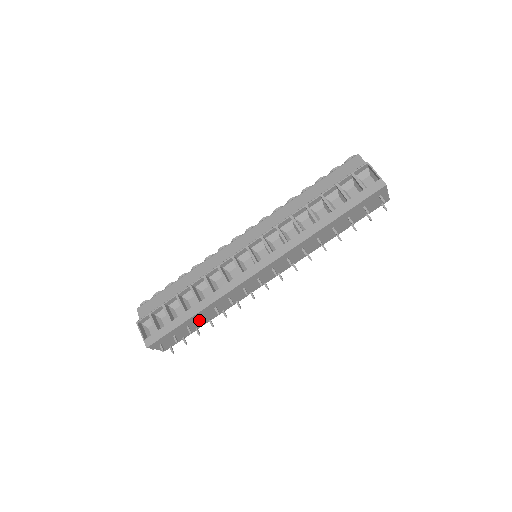
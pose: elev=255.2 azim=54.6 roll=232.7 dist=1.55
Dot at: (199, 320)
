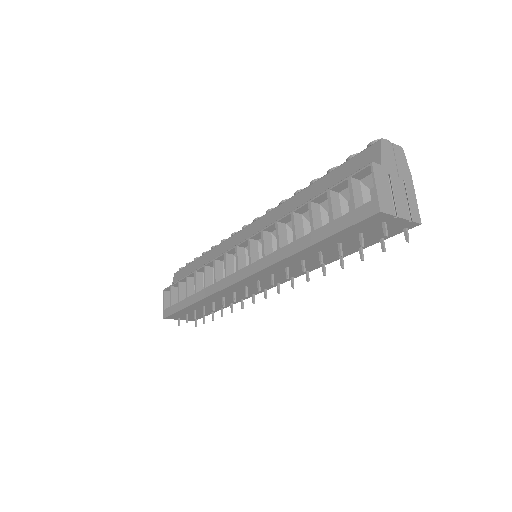
Dot at: (206, 307)
